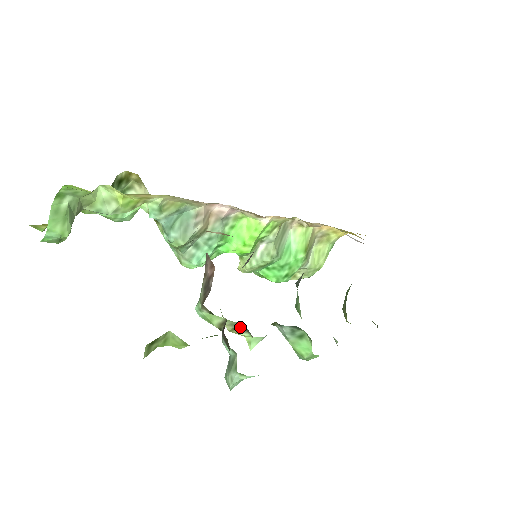
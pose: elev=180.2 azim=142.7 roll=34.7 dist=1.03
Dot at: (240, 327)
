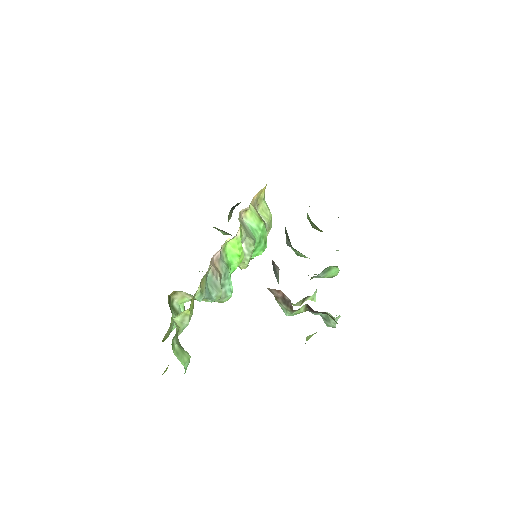
Dot at: (305, 299)
